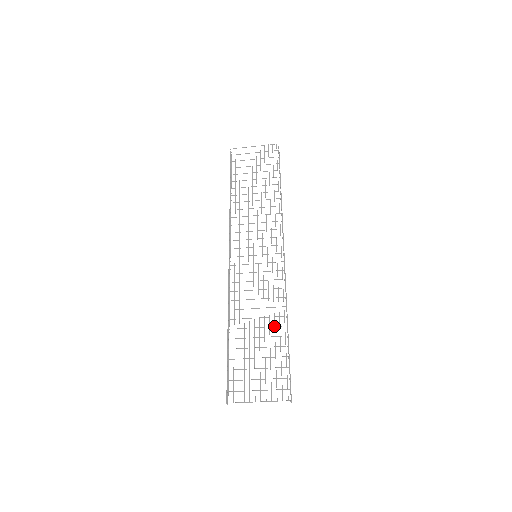
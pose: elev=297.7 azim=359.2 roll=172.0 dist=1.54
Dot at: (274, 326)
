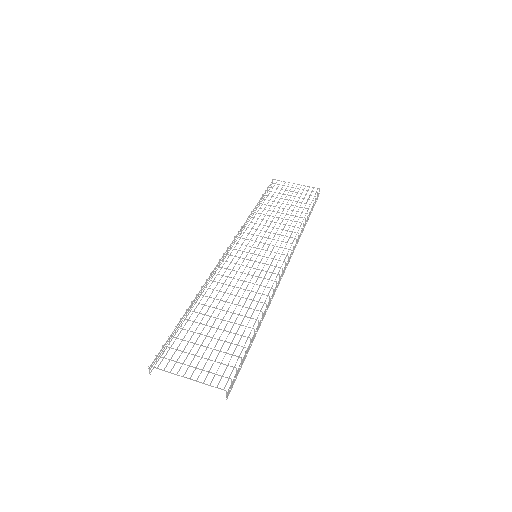
Dot at: occluded
